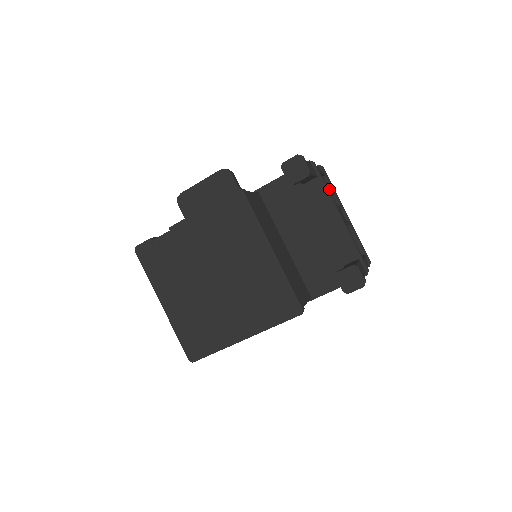
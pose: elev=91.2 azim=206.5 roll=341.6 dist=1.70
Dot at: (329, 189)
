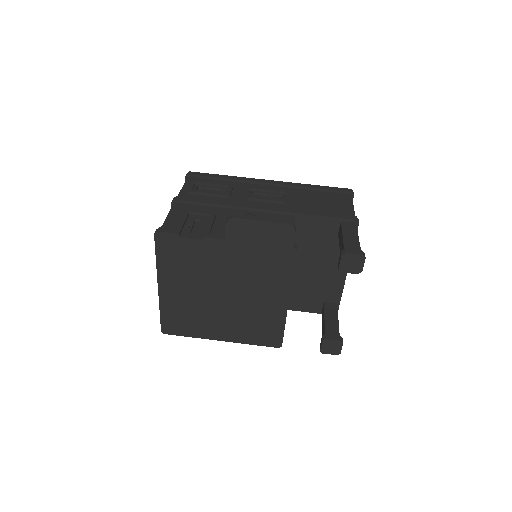
Dot at: occluded
